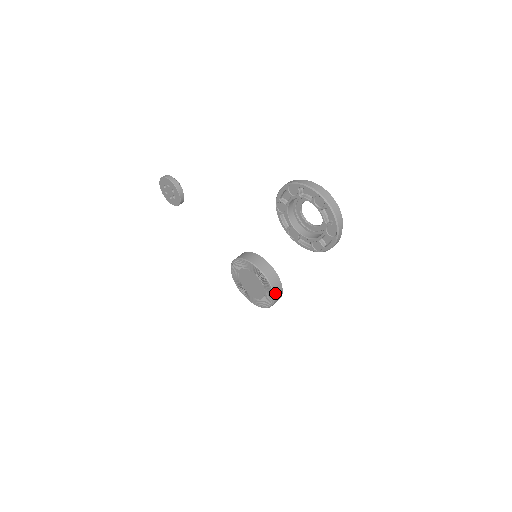
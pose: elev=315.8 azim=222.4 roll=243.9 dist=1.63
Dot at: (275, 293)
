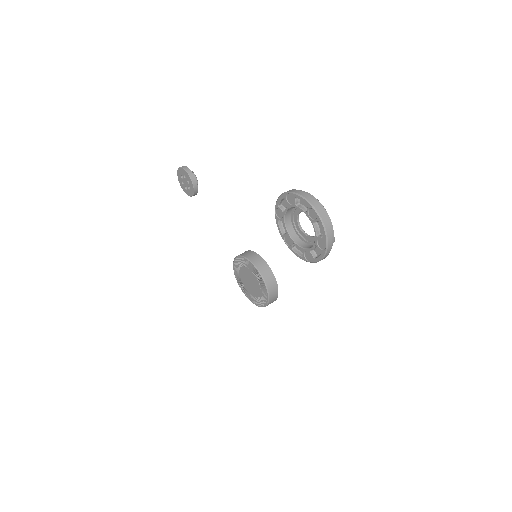
Dot at: (270, 294)
